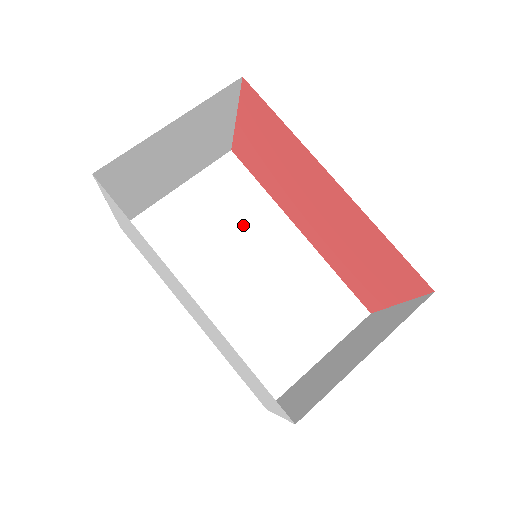
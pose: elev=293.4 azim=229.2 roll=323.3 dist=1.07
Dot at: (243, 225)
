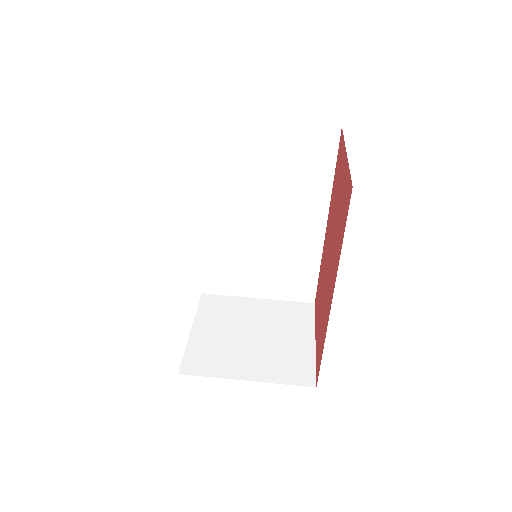
Dot at: (289, 191)
